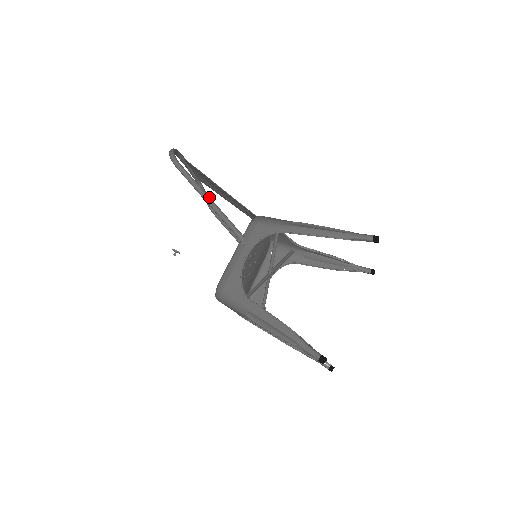
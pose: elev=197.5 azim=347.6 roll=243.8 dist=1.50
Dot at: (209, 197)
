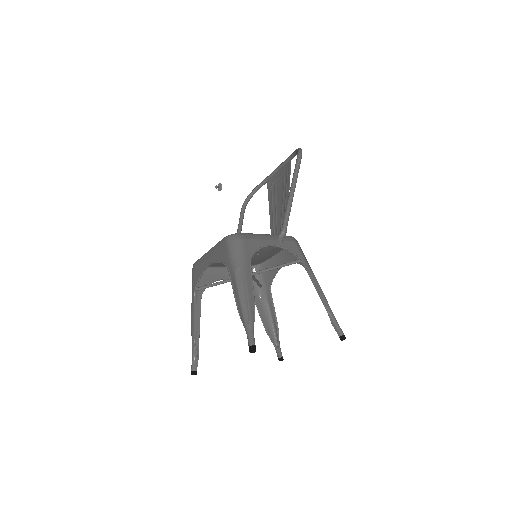
Dot at: occluded
